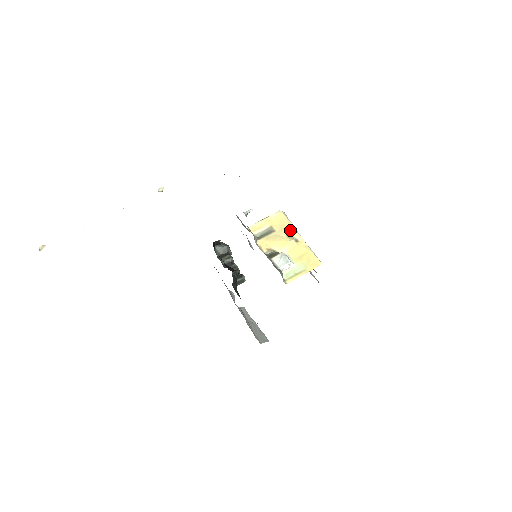
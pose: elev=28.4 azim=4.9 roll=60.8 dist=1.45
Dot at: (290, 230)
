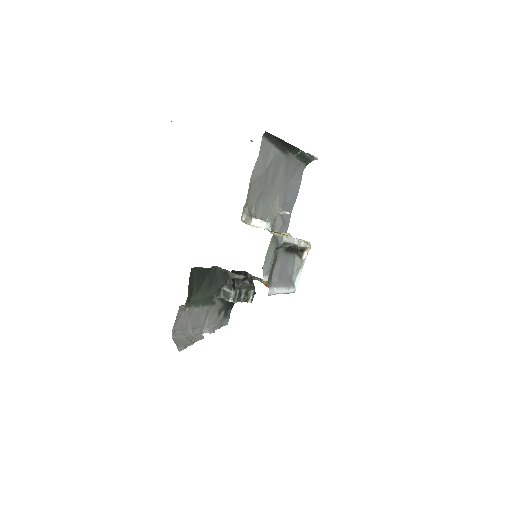
Dot at: occluded
